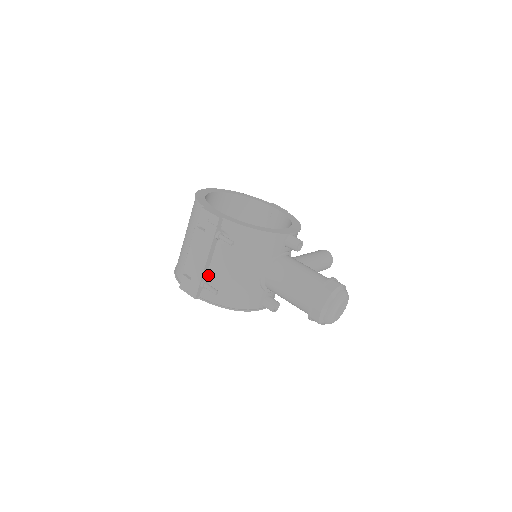
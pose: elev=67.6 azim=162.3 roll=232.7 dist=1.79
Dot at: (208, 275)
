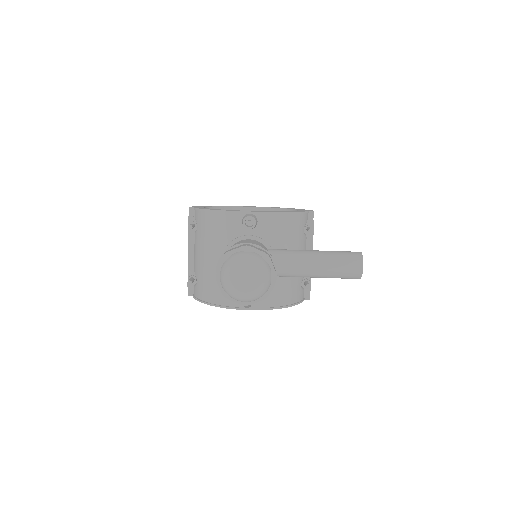
Dot at: (194, 269)
